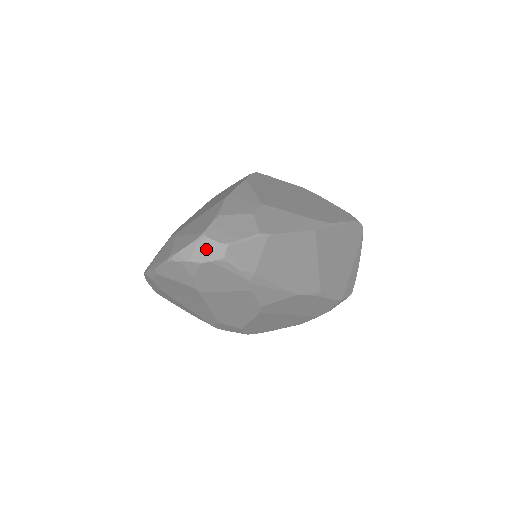
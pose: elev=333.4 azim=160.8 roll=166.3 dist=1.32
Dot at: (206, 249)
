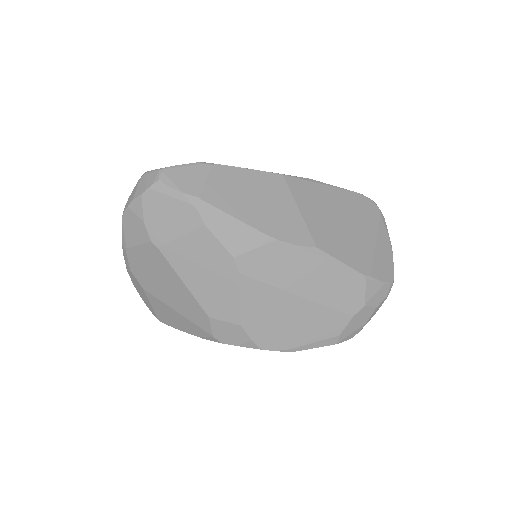
Dot at: (145, 180)
